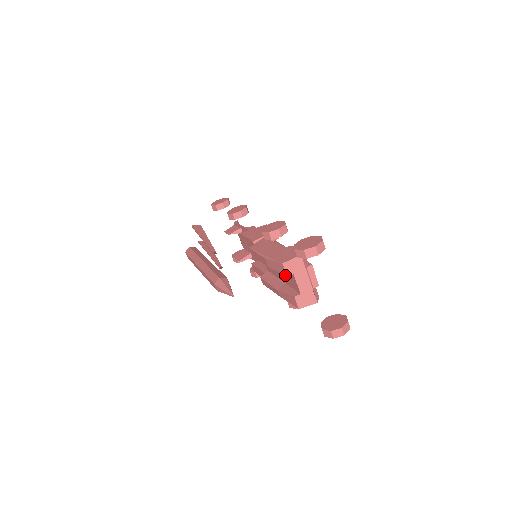
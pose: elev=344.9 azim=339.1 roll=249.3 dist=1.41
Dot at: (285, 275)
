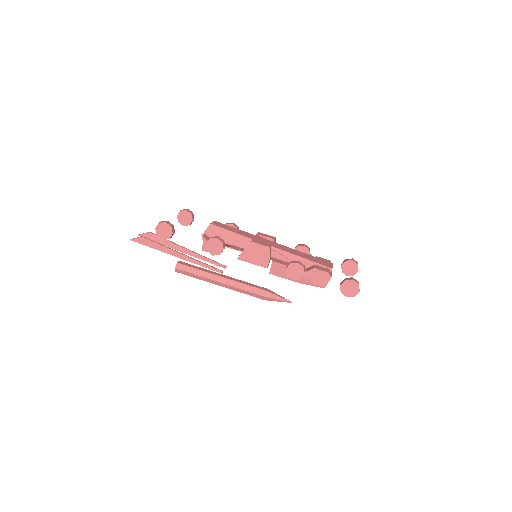
Dot at: occluded
